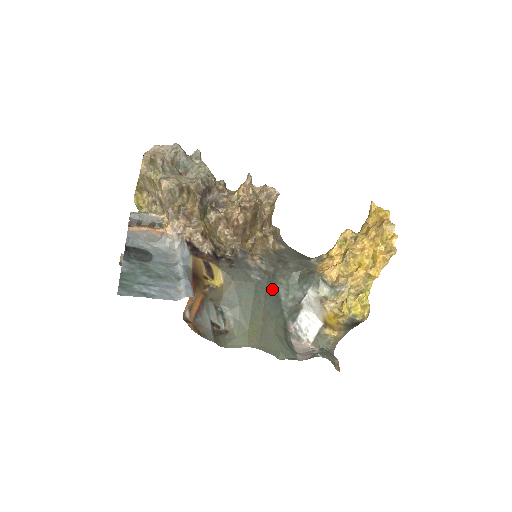
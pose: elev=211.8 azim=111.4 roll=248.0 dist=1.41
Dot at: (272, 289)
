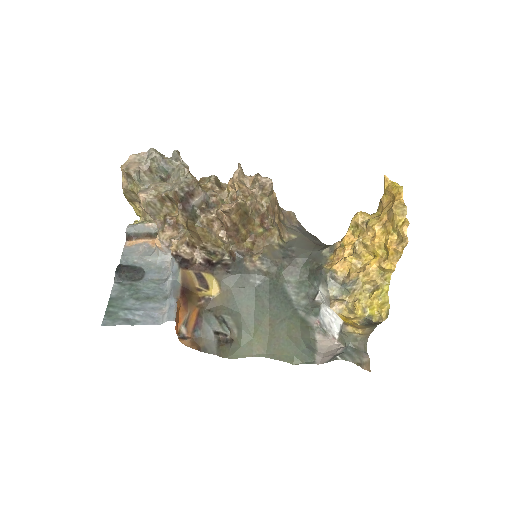
Dot at: (278, 290)
